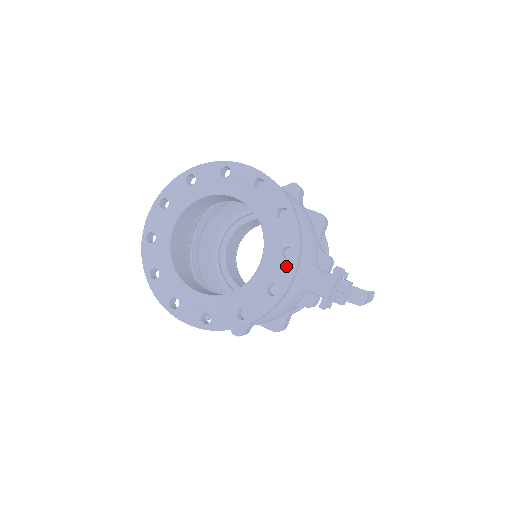
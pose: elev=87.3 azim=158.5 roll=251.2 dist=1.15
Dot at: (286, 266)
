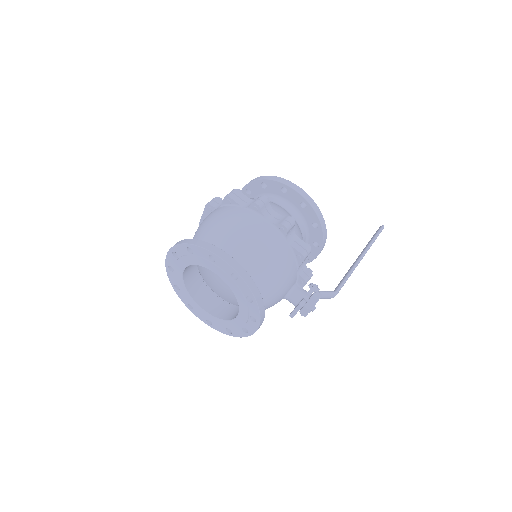
Dot at: (252, 325)
